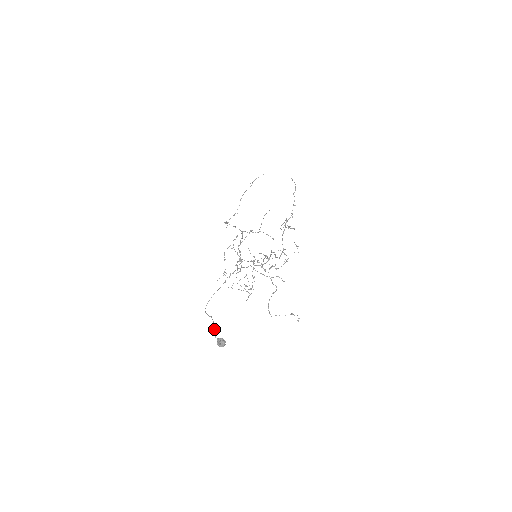
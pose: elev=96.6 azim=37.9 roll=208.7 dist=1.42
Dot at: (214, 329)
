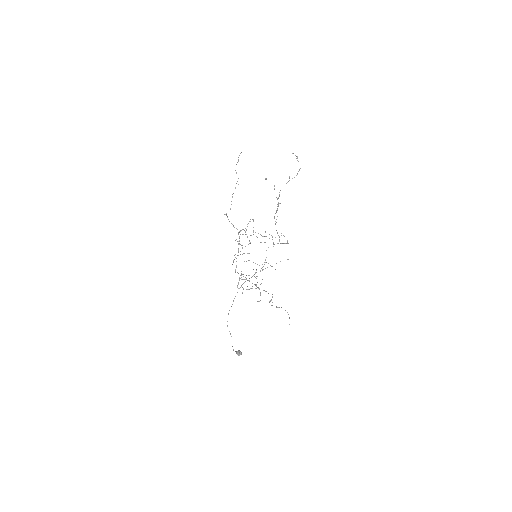
Dot at: occluded
